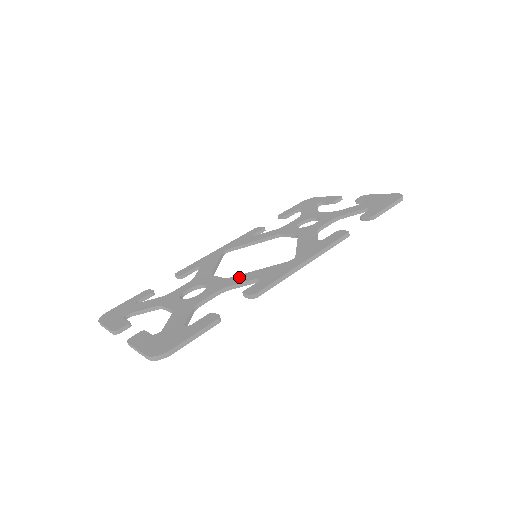
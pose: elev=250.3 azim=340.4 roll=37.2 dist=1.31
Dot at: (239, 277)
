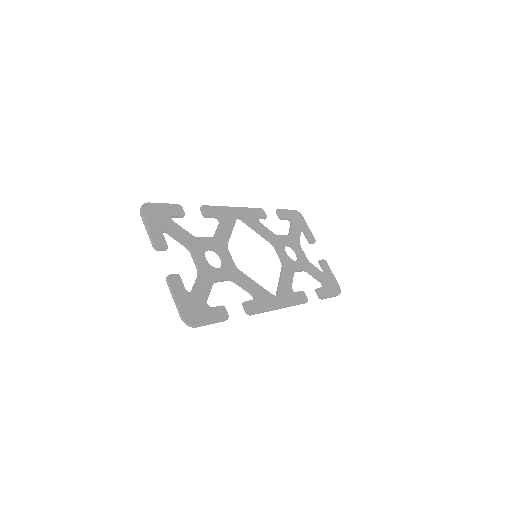
Dot at: (244, 277)
